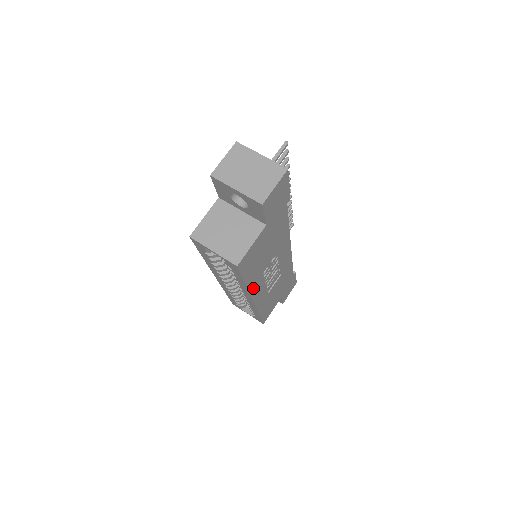
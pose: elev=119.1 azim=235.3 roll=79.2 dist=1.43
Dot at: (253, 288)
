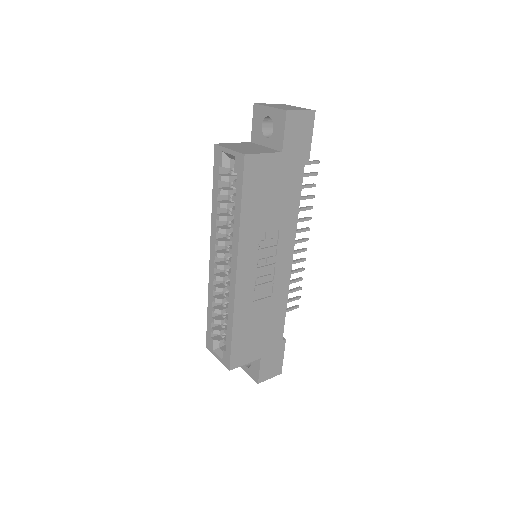
Dot at: (244, 243)
